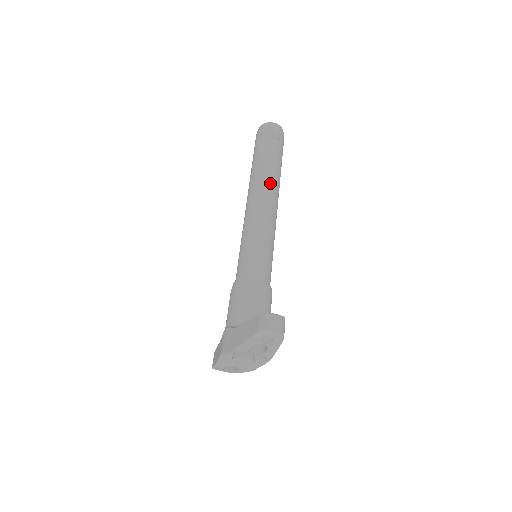
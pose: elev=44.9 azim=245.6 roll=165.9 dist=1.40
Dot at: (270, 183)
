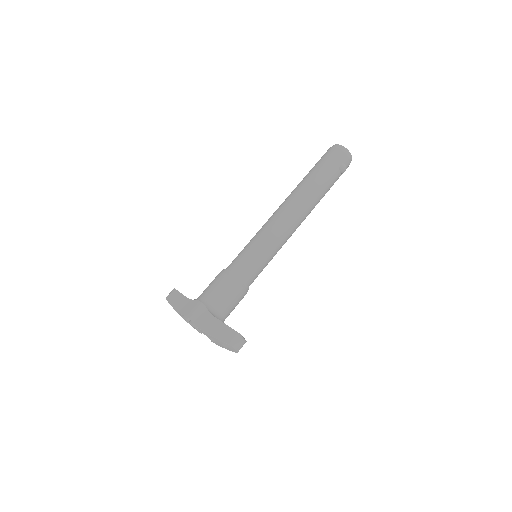
Dot at: (309, 210)
